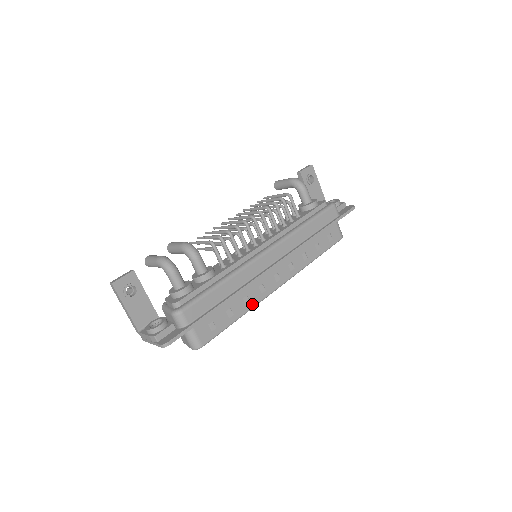
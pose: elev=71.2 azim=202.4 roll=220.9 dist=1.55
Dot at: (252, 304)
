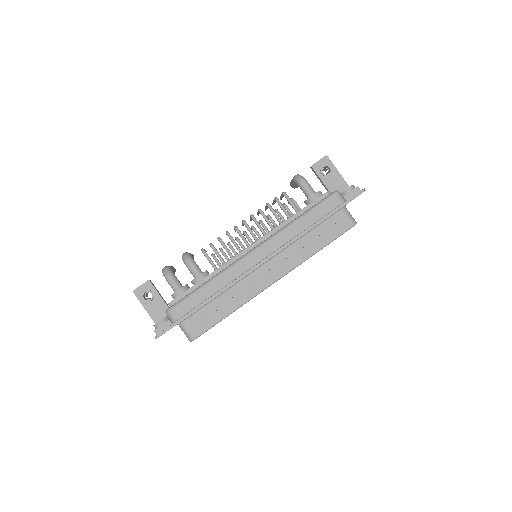
Dot at: (243, 300)
